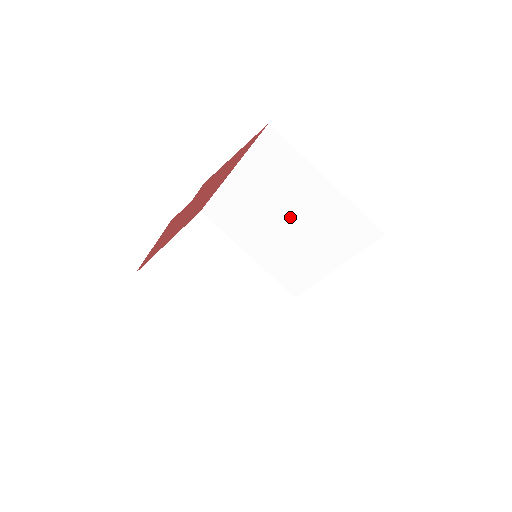
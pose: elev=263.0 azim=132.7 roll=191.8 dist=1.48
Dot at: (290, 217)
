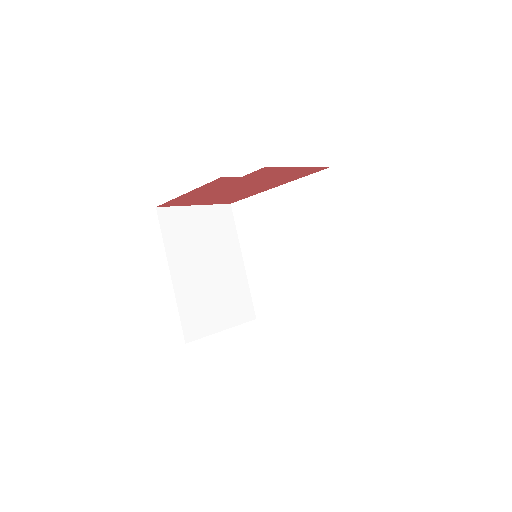
Dot at: (298, 248)
